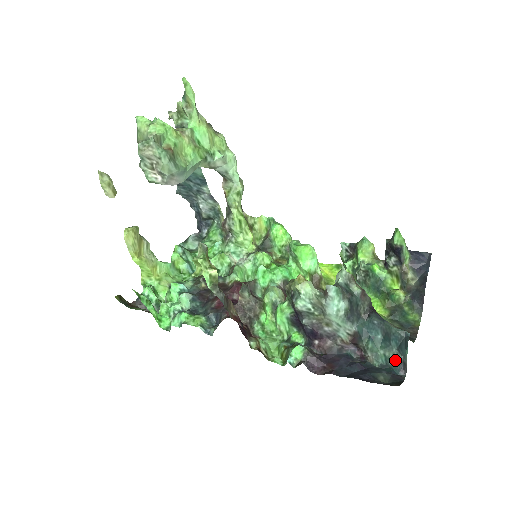
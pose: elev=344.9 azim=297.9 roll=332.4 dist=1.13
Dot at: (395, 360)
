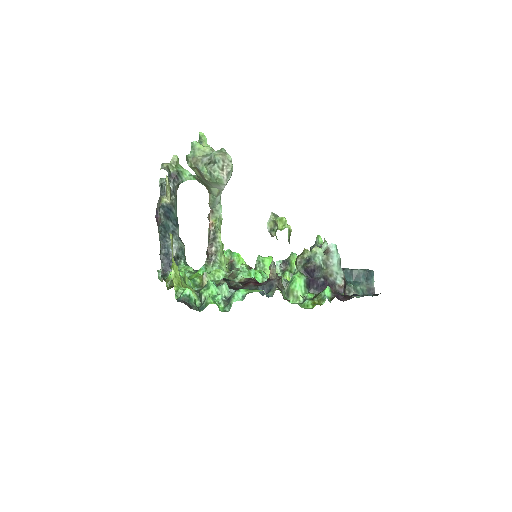
Dot at: (367, 290)
